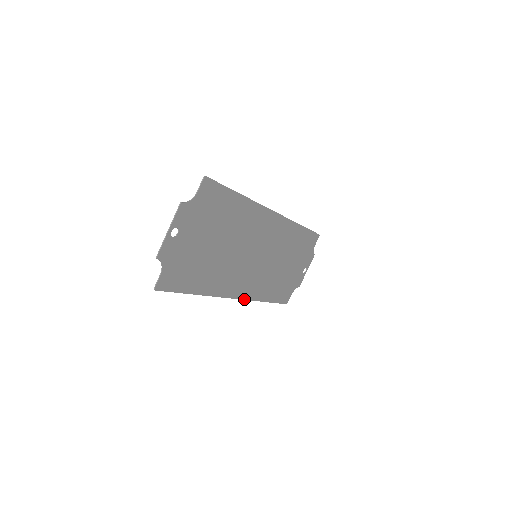
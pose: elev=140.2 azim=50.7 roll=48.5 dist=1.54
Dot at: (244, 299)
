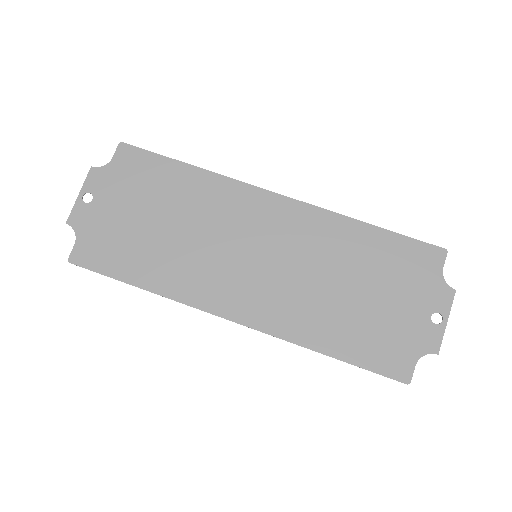
Dot at: (255, 329)
